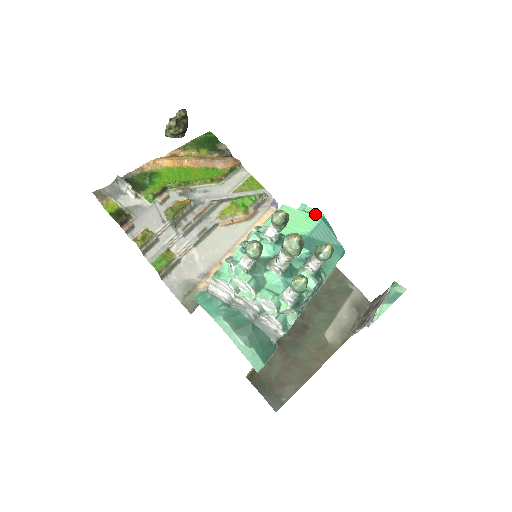
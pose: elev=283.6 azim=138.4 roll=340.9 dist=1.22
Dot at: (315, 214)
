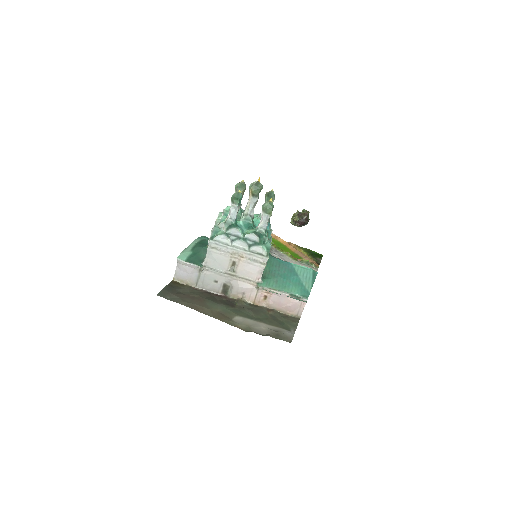
Dot at: (314, 270)
